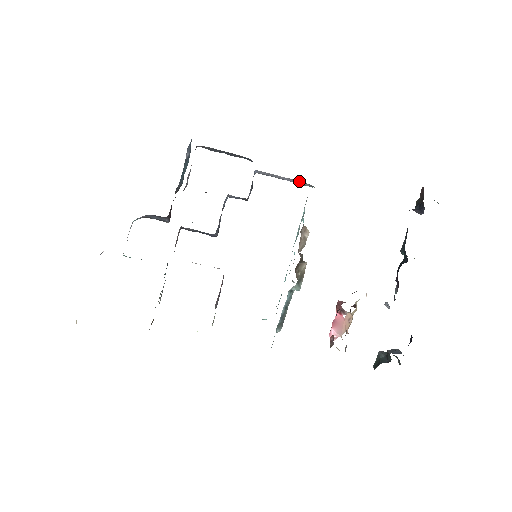
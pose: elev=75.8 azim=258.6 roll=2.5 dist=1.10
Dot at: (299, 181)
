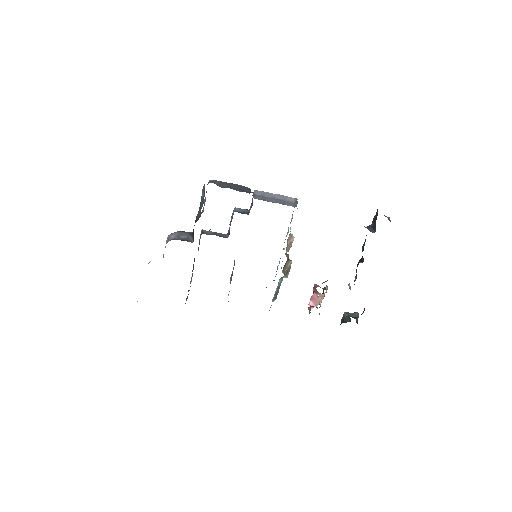
Dot at: occluded
